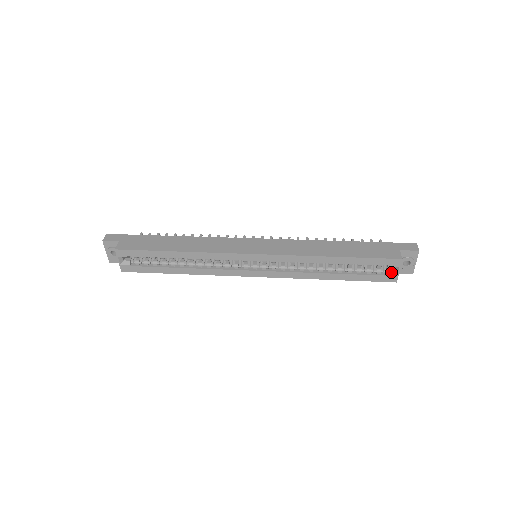
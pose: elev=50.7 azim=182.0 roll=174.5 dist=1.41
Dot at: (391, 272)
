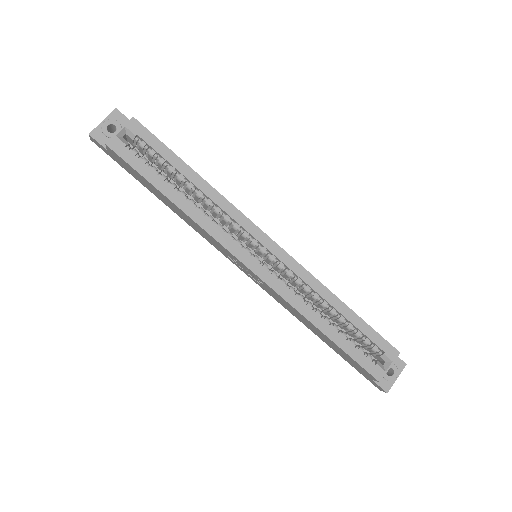
Dot at: (380, 365)
